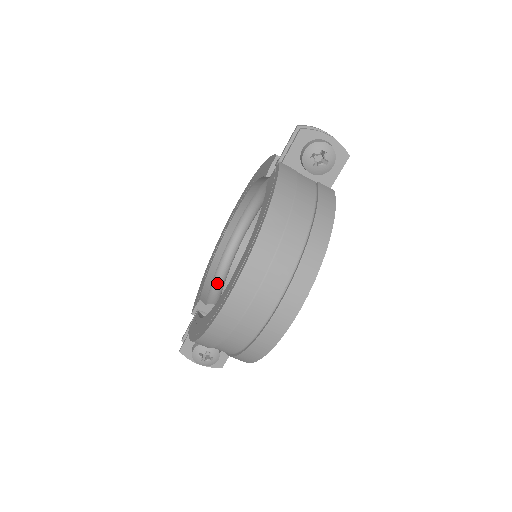
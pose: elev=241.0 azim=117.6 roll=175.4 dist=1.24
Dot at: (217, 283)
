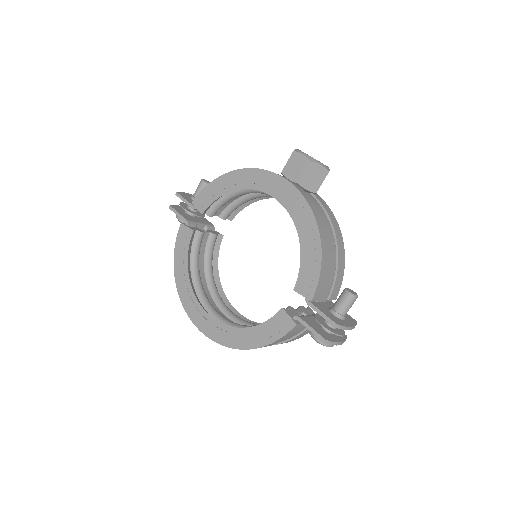
Dot at: (227, 200)
